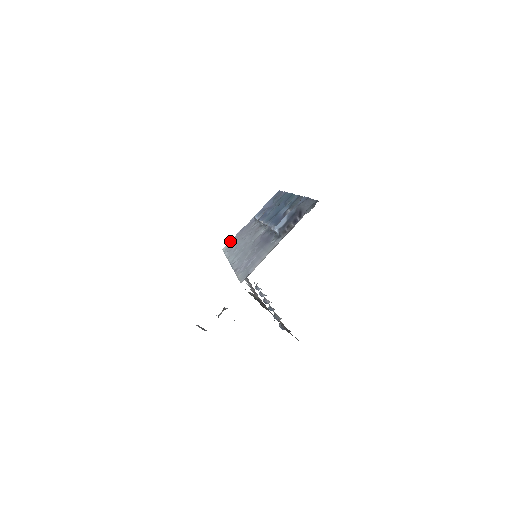
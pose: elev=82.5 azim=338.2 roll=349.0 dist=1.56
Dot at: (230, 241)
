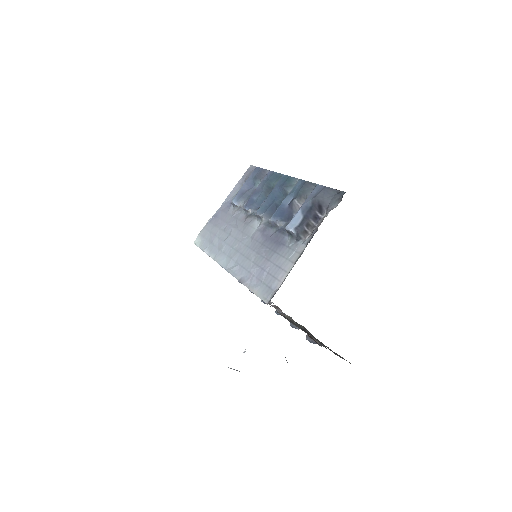
Dot at: (202, 232)
